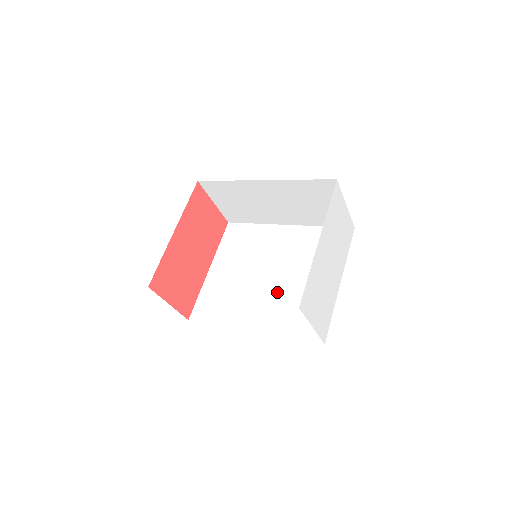
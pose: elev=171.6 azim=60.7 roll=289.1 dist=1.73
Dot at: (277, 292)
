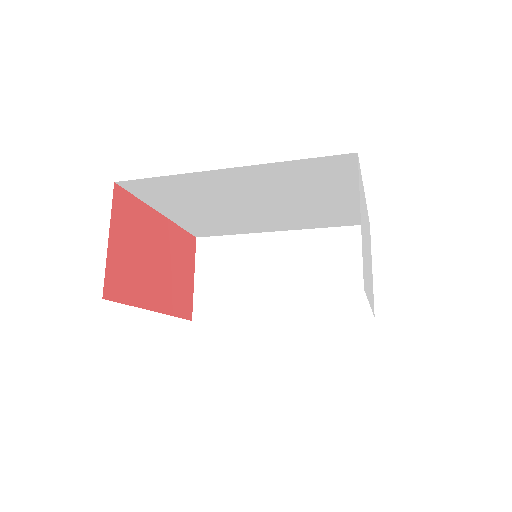
Dot at: occluded
